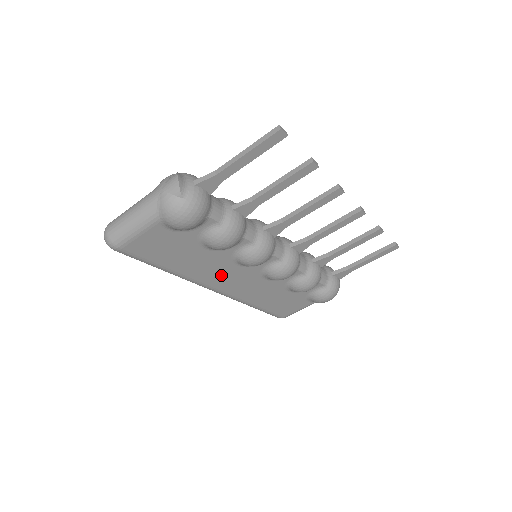
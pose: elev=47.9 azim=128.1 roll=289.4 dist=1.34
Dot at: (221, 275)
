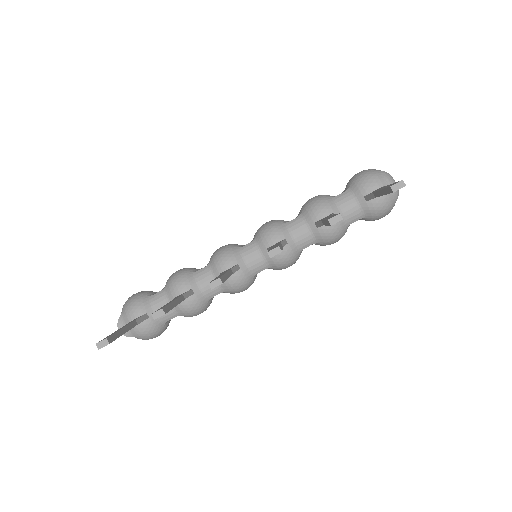
Dot at: occluded
